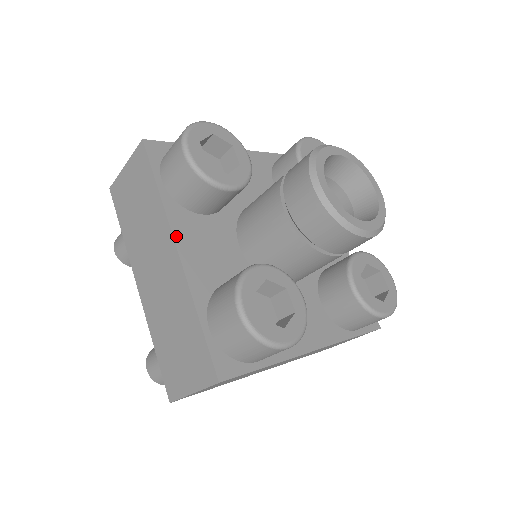
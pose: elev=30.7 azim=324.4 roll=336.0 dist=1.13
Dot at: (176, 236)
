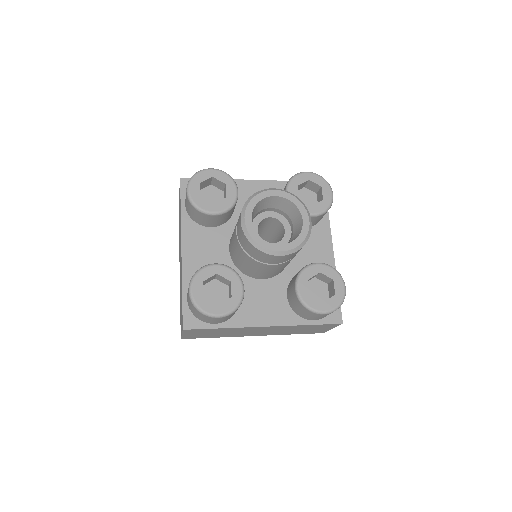
Dot at: (183, 240)
